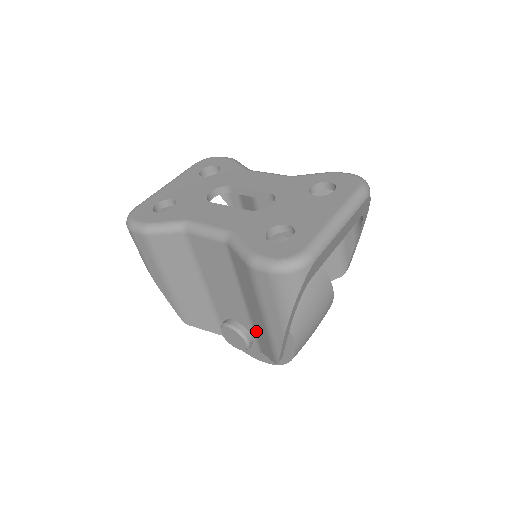
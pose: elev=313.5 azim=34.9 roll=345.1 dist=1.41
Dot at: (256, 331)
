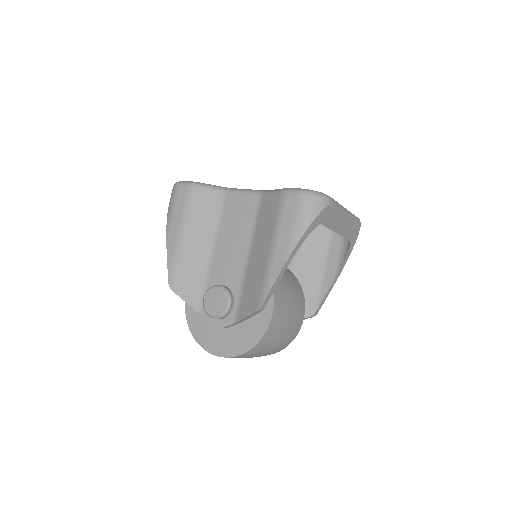
Dot at: (245, 289)
